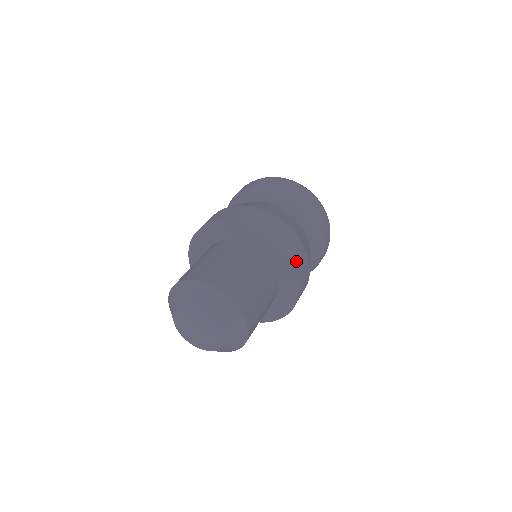
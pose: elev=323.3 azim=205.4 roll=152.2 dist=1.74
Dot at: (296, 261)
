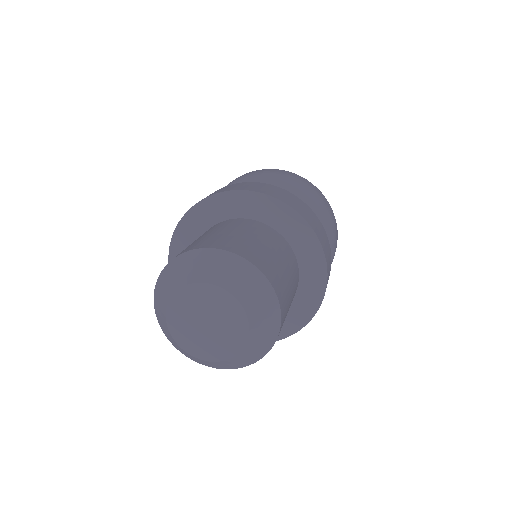
Dot at: occluded
